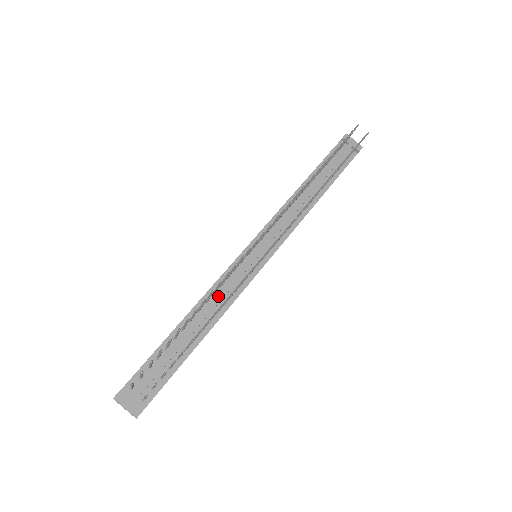
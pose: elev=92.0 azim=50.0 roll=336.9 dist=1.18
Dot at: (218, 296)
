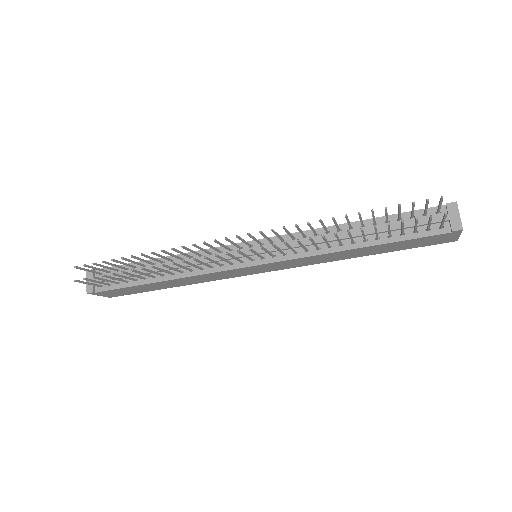
Dot at: (191, 261)
